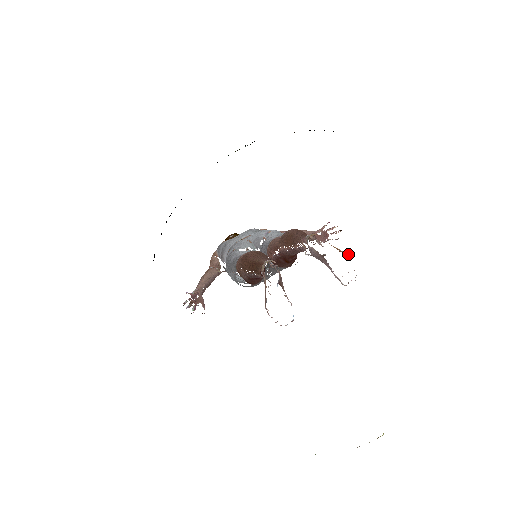
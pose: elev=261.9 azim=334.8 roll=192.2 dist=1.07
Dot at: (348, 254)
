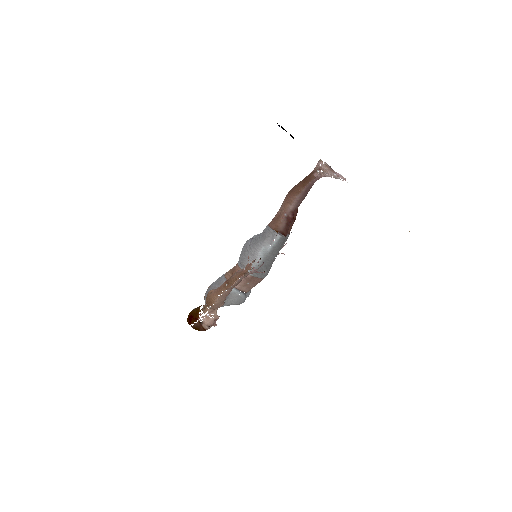
Dot at: occluded
